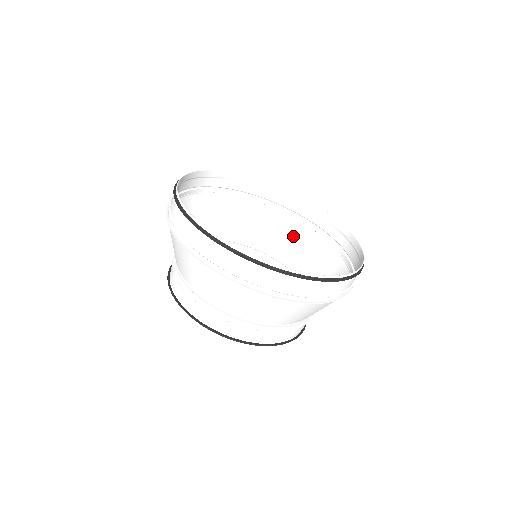
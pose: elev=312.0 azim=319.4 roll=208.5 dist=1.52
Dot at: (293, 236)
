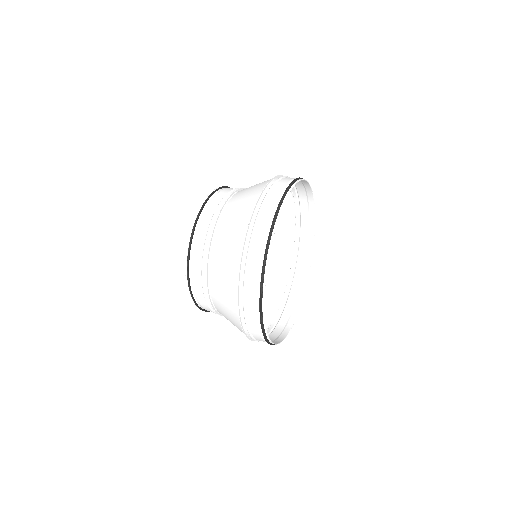
Dot at: (274, 278)
